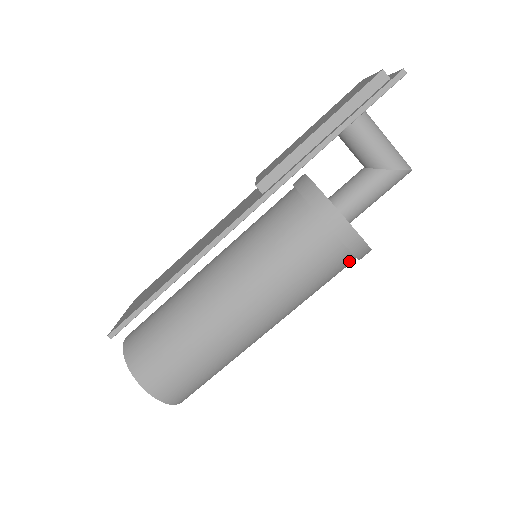
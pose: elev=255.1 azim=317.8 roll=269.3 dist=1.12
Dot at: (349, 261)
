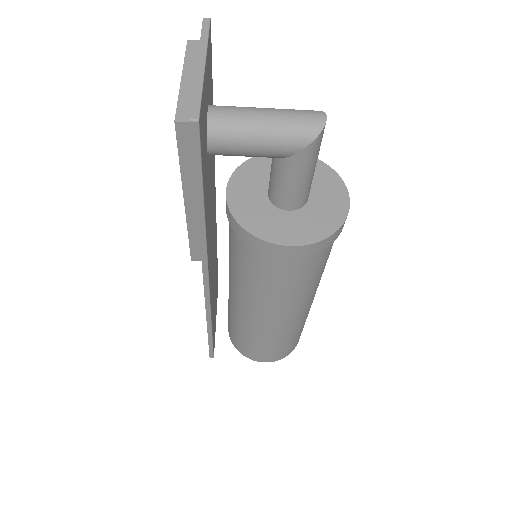
Dot at: occluded
